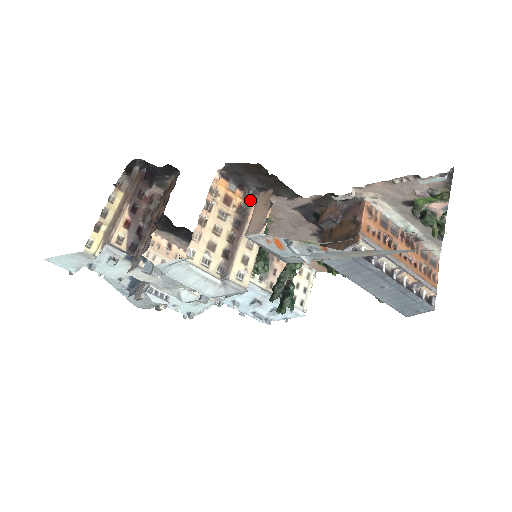
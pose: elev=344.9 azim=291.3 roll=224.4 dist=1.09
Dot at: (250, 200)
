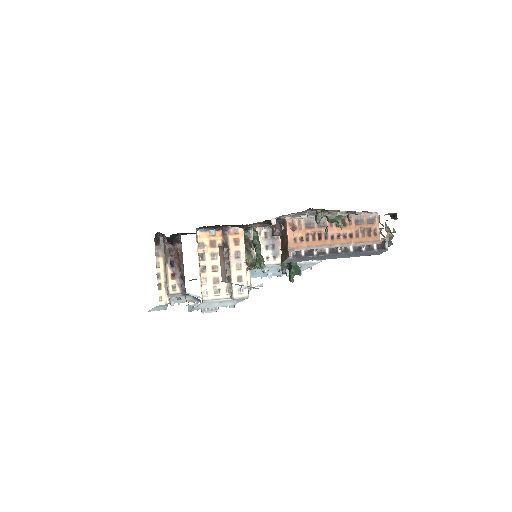
Dot at: (226, 236)
